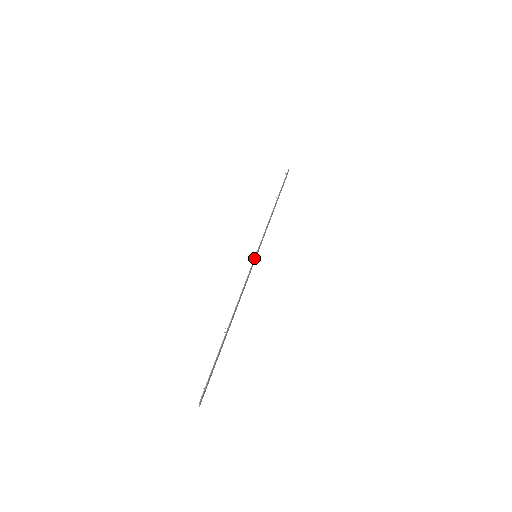
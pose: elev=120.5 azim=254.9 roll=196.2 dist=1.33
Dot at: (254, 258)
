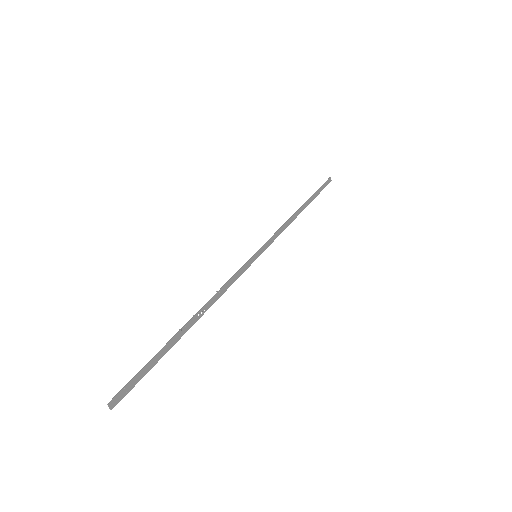
Dot at: (251, 257)
